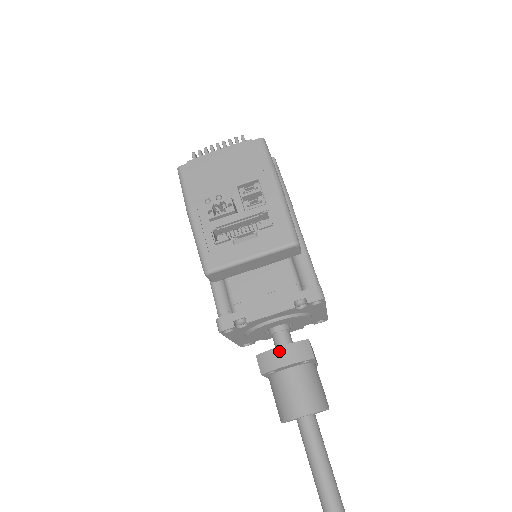
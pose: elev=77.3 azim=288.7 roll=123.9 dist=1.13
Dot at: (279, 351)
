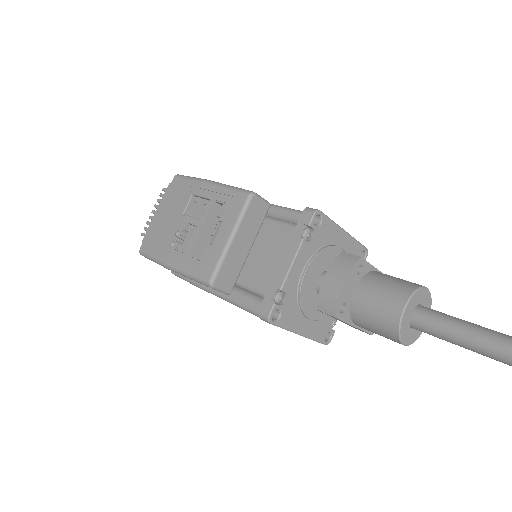
Dot at: (327, 282)
